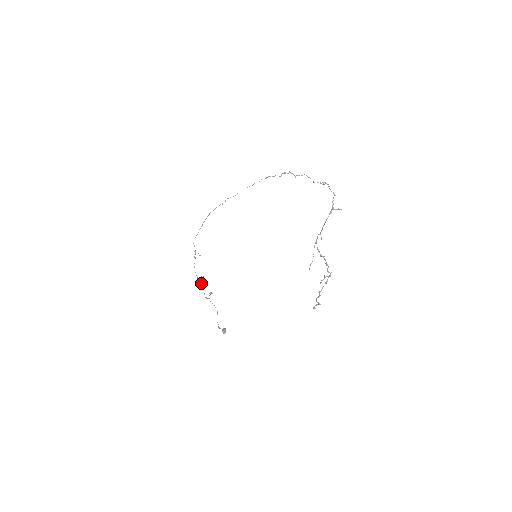
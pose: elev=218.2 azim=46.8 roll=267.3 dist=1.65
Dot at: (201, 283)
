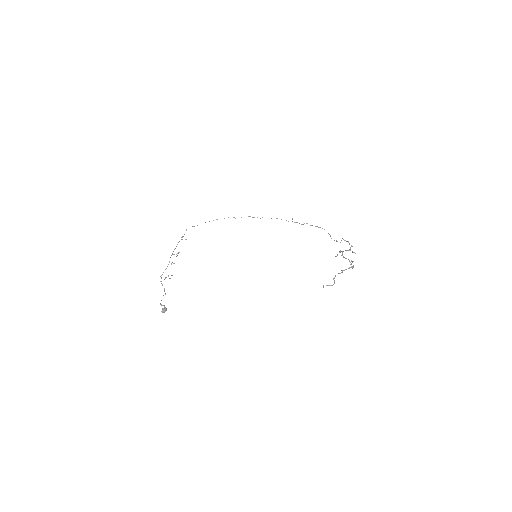
Dot at: occluded
